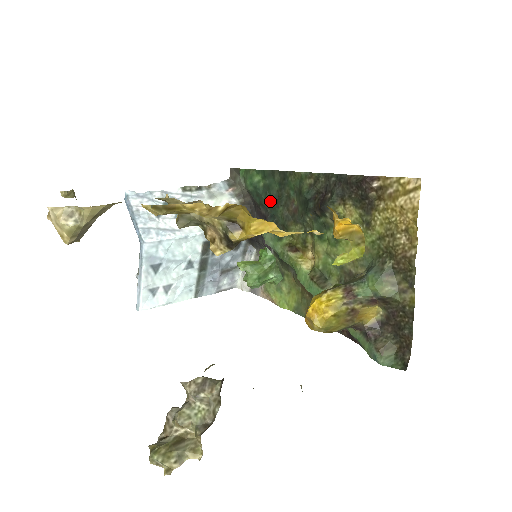
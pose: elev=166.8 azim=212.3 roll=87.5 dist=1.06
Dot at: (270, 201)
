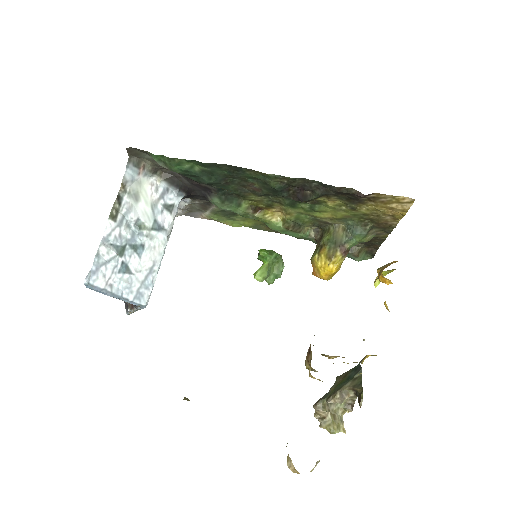
Dot at: (217, 182)
